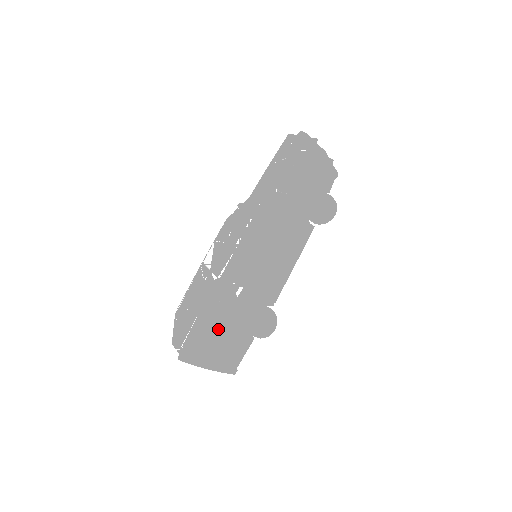
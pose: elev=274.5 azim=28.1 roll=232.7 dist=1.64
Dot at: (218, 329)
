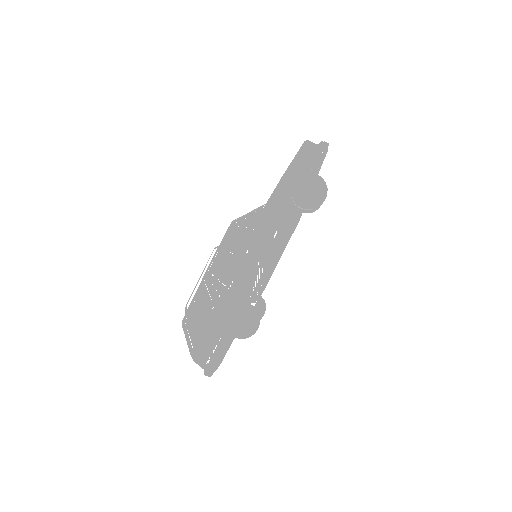
Dot at: occluded
